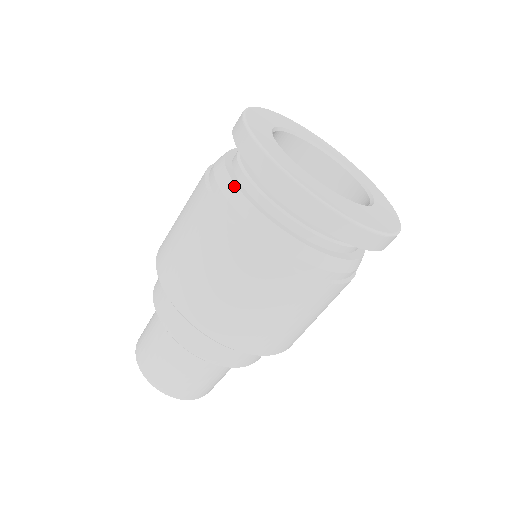
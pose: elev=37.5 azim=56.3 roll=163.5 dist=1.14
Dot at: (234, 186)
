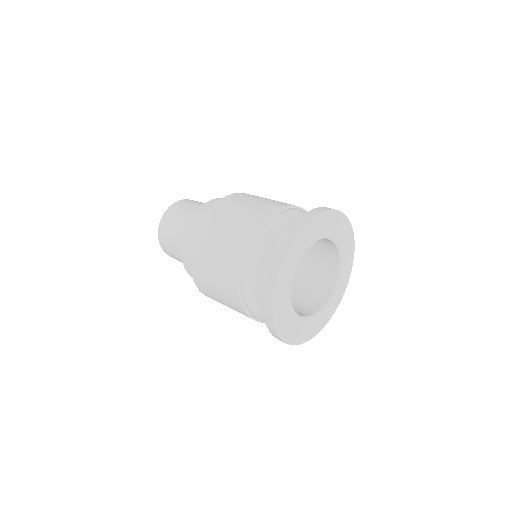
Dot at: (254, 277)
